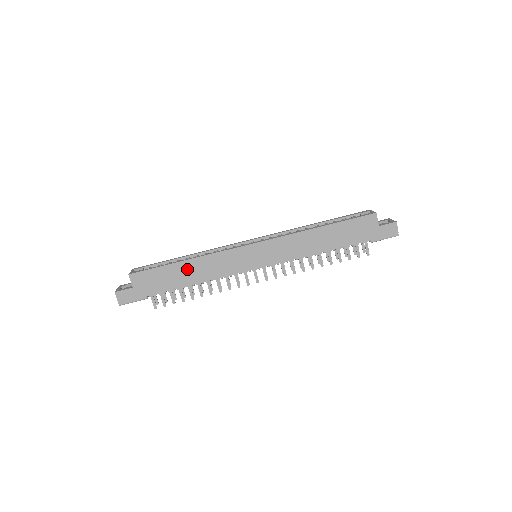
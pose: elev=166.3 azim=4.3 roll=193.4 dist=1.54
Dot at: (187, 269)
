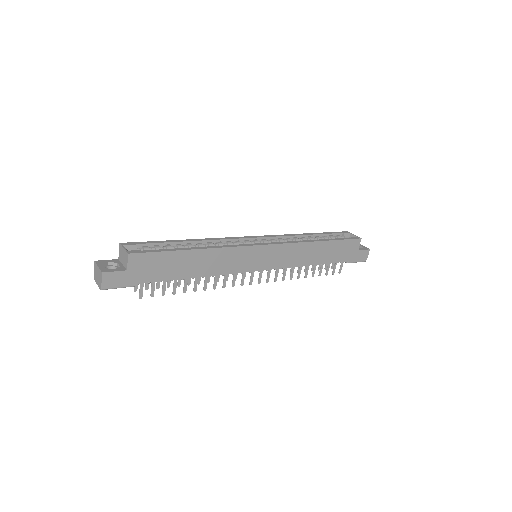
Dot at: (195, 259)
